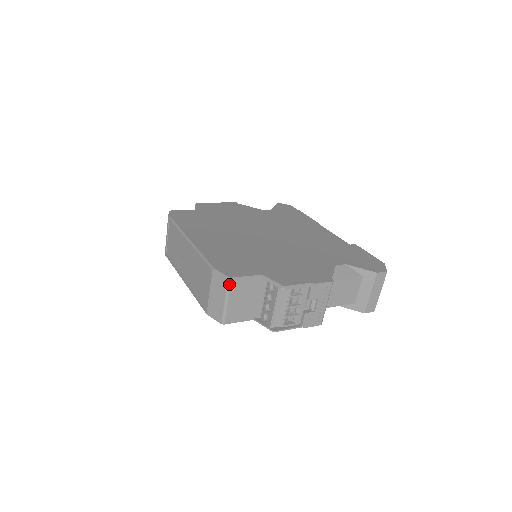
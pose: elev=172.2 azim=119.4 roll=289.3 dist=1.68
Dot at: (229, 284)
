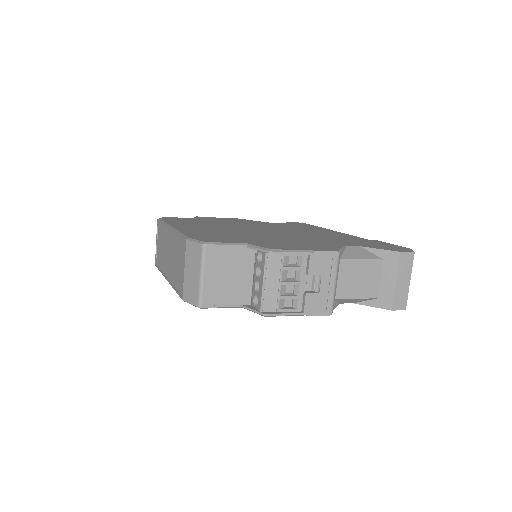
Dot at: (204, 250)
